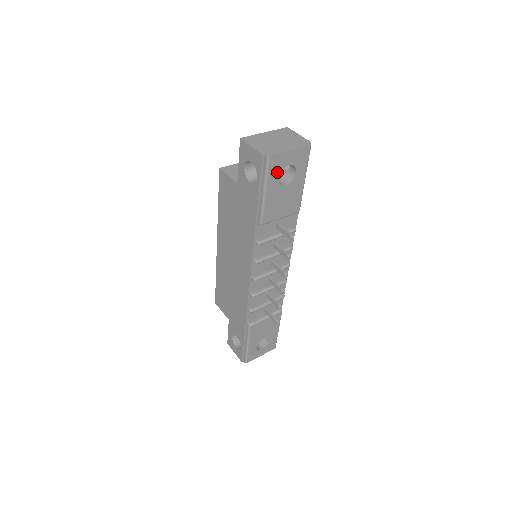
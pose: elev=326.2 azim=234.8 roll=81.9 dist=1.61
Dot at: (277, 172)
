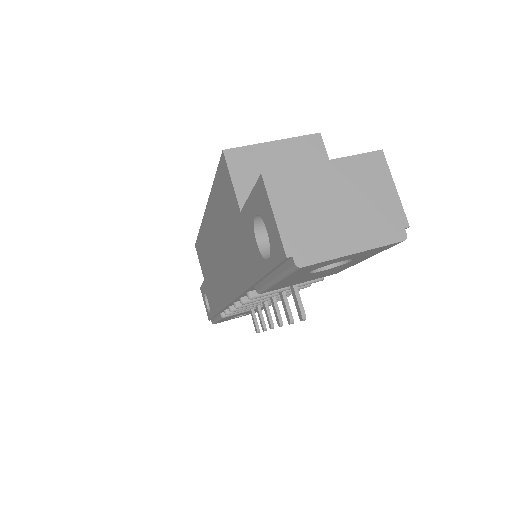
Dot at: (310, 269)
